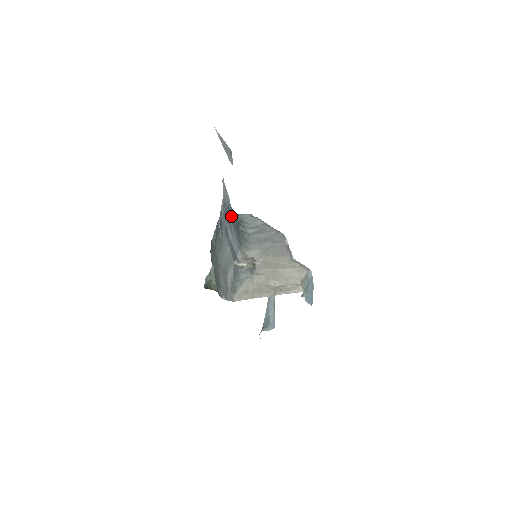
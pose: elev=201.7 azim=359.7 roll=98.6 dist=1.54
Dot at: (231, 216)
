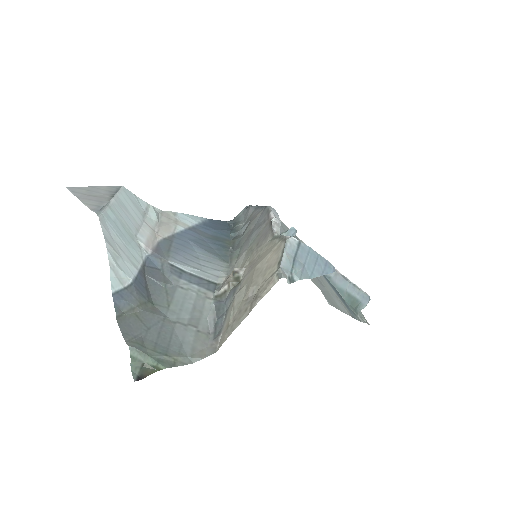
Dot at: (198, 239)
